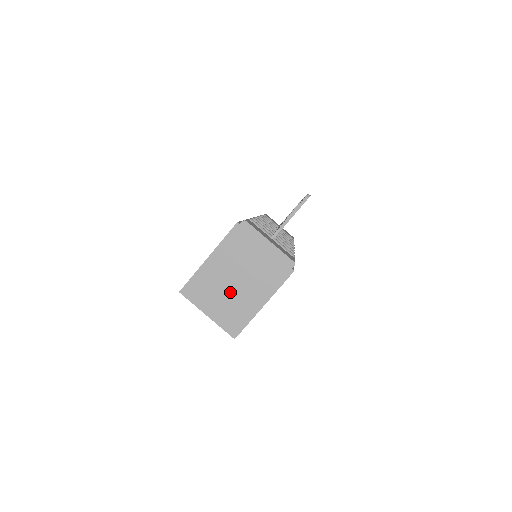
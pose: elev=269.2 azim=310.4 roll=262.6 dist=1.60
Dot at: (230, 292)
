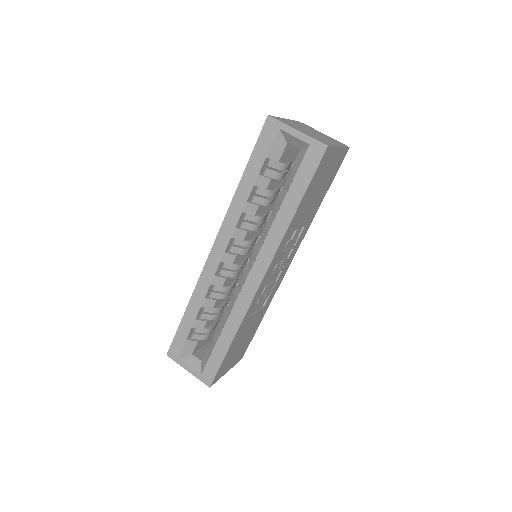
Dot at: (310, 133)
